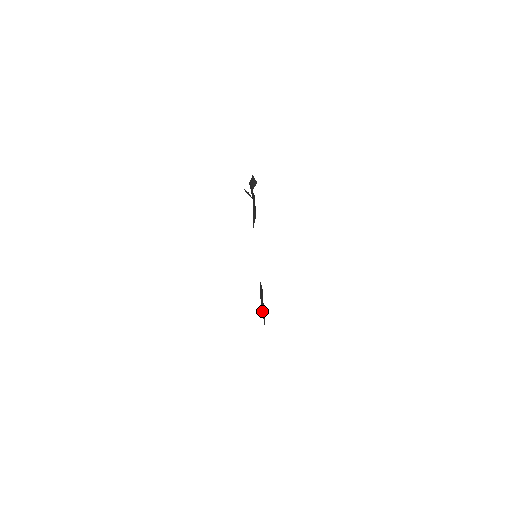
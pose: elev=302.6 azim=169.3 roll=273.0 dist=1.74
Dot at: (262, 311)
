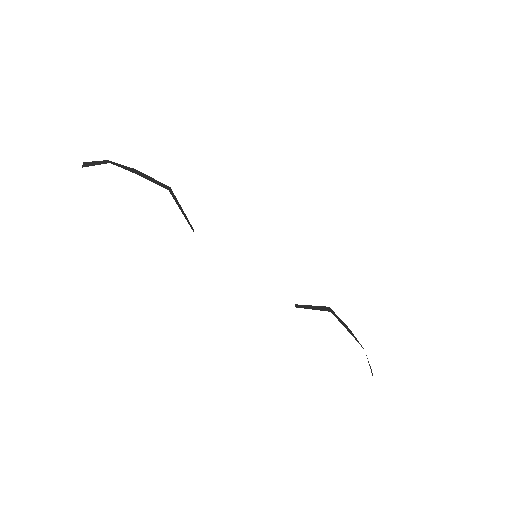
Dot at: occluded
